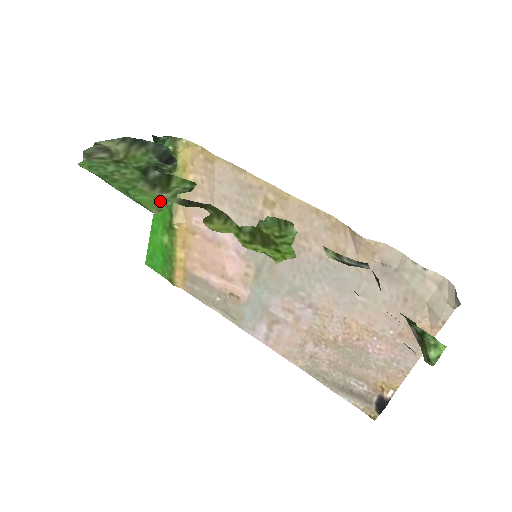
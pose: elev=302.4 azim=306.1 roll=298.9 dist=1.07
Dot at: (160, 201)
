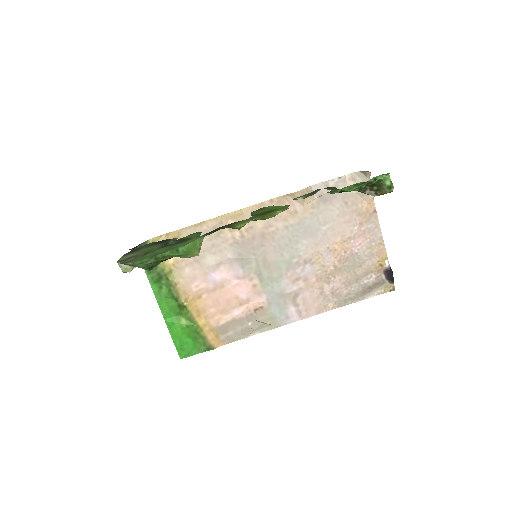
Dot at: (197, 241)
